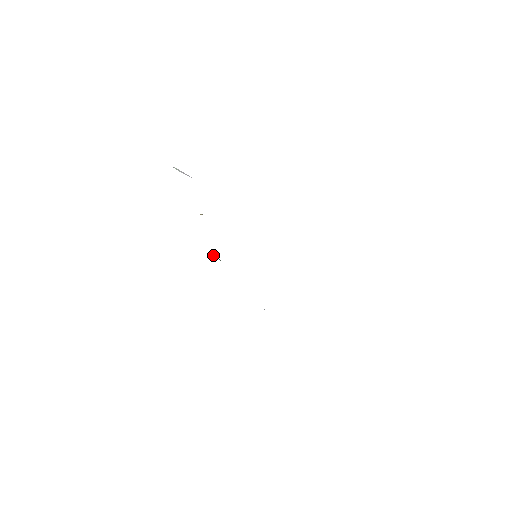
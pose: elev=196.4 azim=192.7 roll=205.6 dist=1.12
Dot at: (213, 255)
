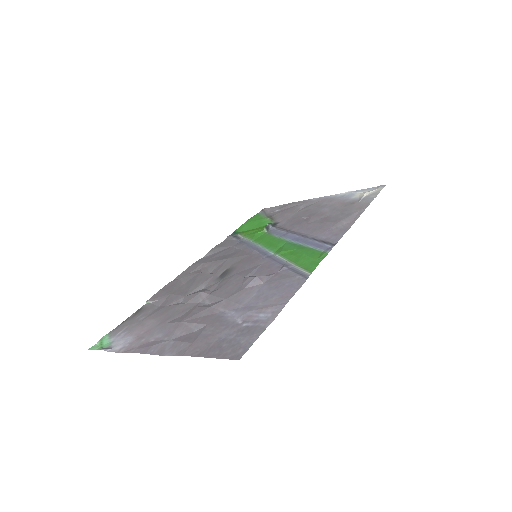
Dot at: (259, 233)
